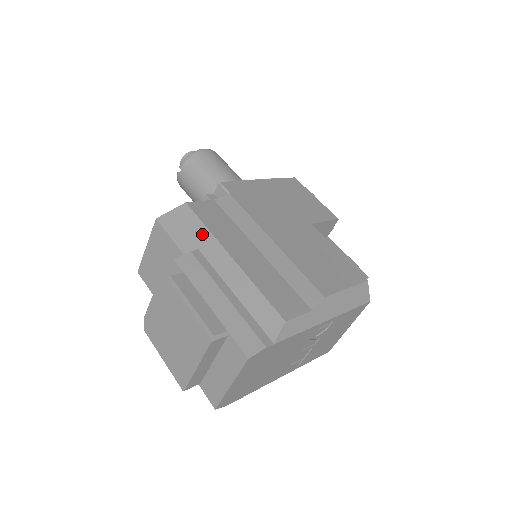
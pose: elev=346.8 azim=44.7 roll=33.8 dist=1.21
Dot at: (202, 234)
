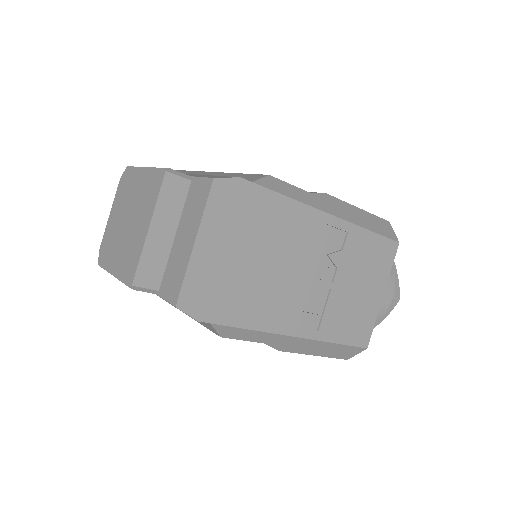
Dot at: occluded
